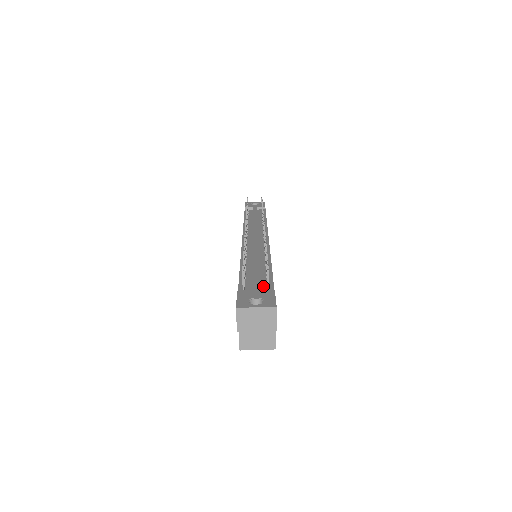
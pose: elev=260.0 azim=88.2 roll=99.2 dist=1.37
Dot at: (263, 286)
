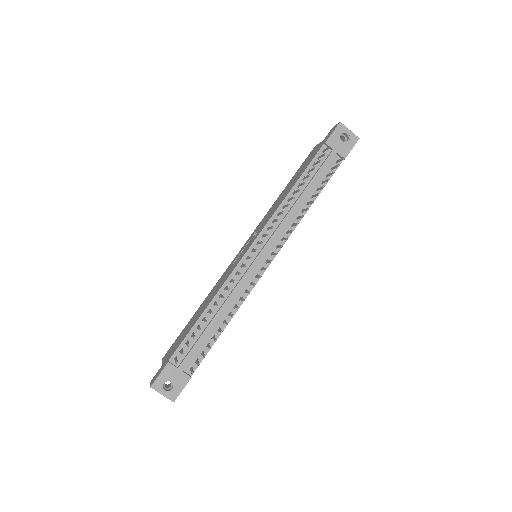
Dot at: (193, 359)
